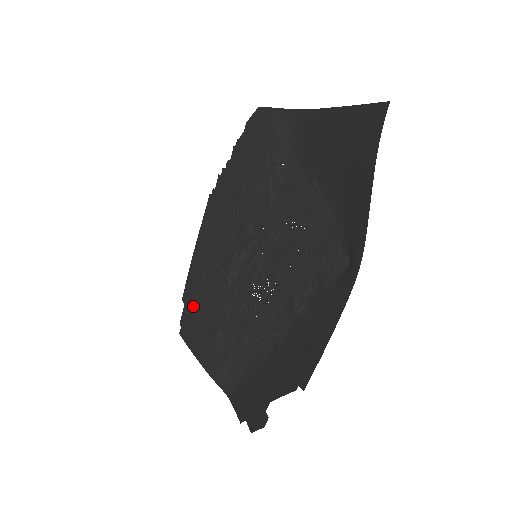
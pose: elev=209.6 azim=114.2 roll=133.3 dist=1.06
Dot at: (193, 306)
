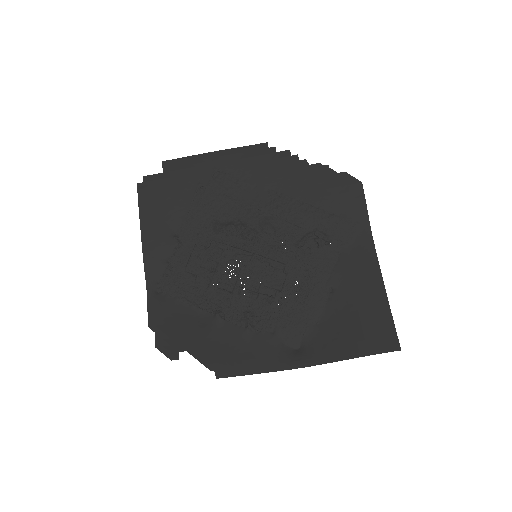
Dot at: (172, 191)
